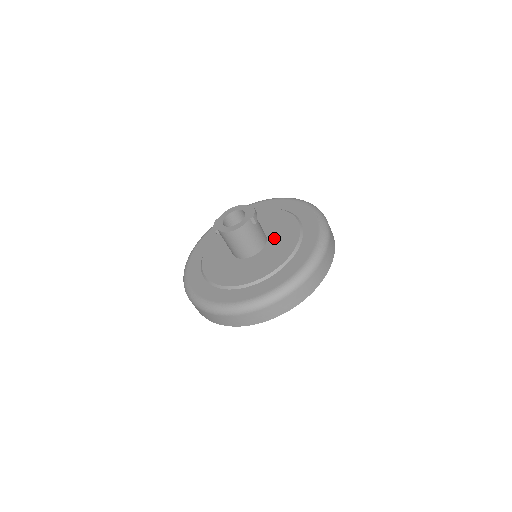
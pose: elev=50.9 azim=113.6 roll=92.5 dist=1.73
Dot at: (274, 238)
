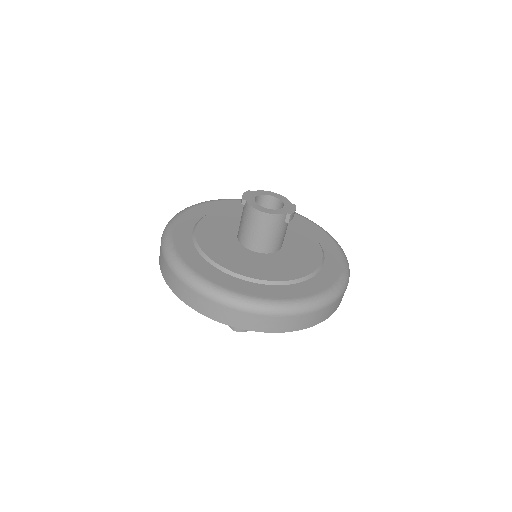
Dot at: (290, 251)
